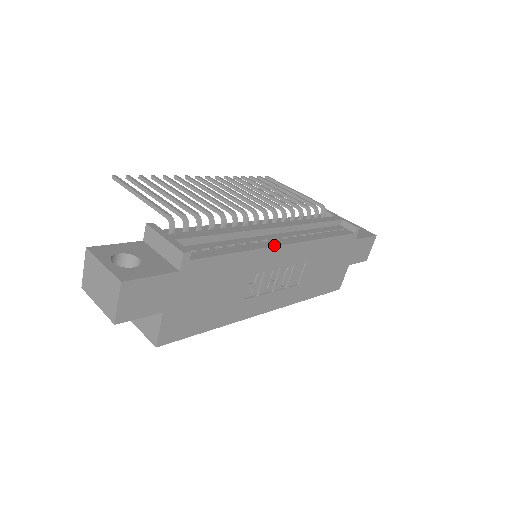
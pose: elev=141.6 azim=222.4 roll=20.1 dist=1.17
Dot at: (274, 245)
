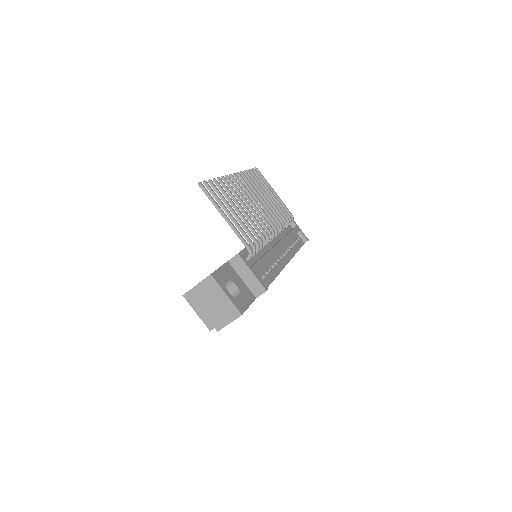
Dot at: (284, 266)
